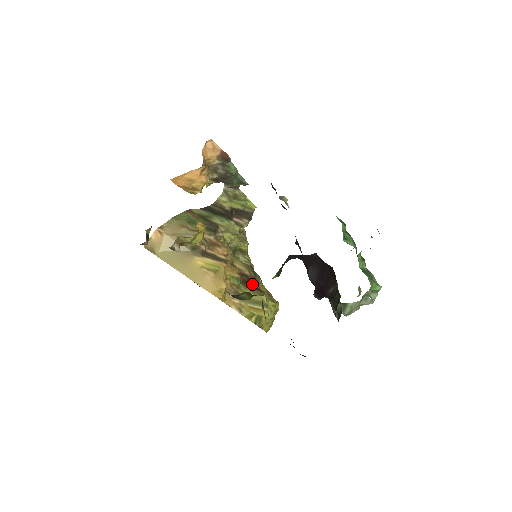
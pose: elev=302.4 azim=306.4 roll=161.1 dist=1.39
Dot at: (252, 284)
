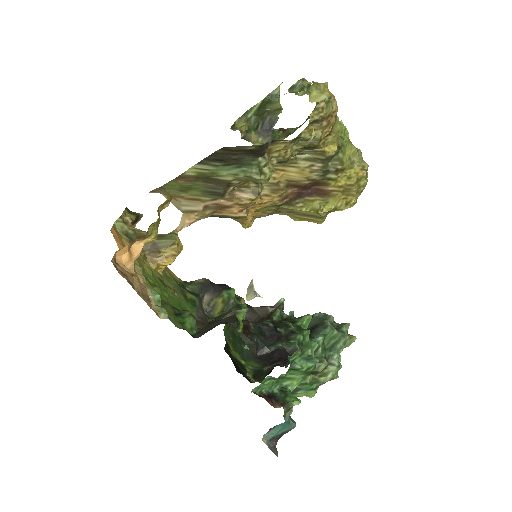
Dot at: (315, 185)
